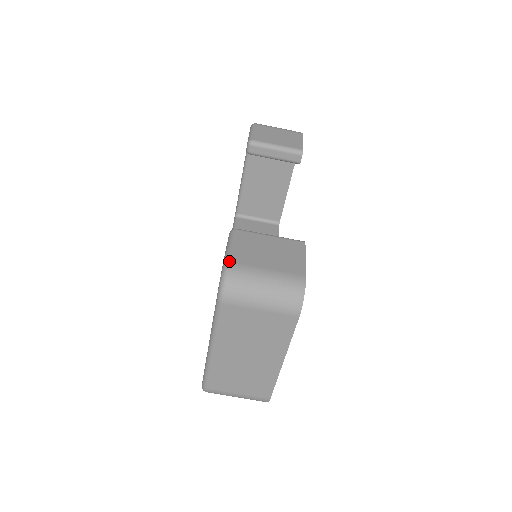
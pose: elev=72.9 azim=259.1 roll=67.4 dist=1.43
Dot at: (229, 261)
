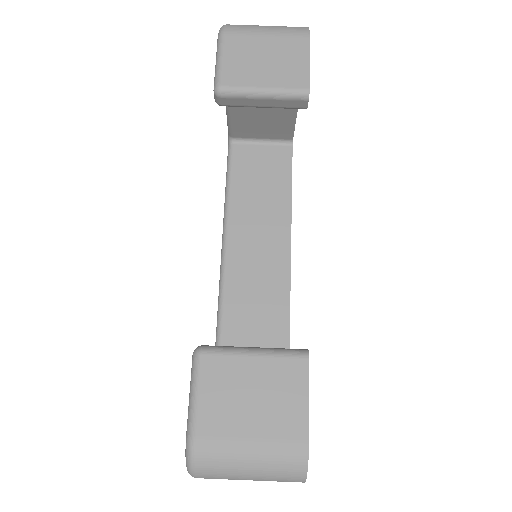
Dot at: (193, 435)
